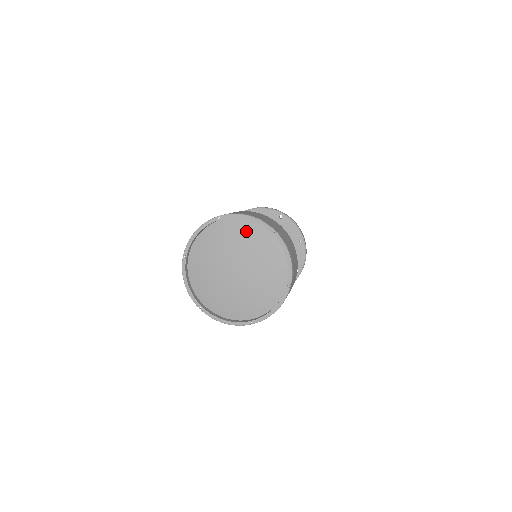
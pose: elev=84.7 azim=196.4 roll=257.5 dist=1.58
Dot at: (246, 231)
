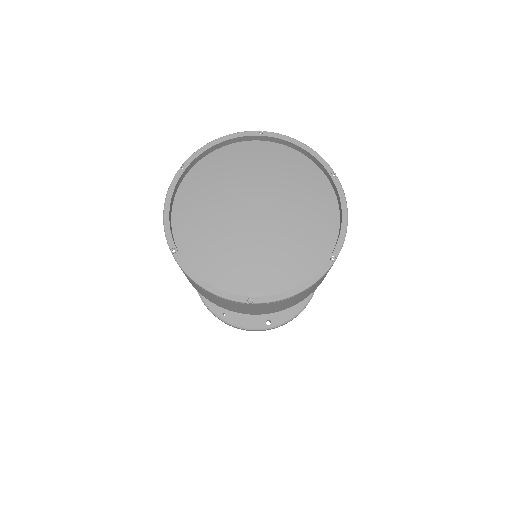
Dot at: (228, 162)
